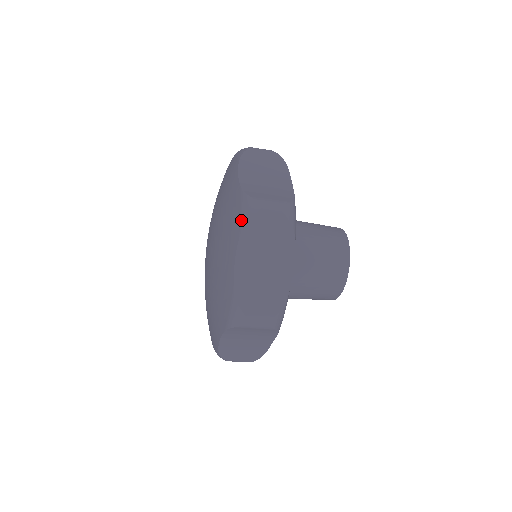
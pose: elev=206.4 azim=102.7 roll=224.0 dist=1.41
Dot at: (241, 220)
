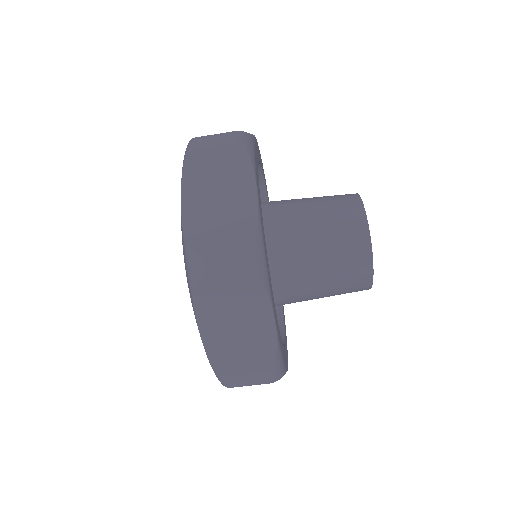
Dot at: occluded
